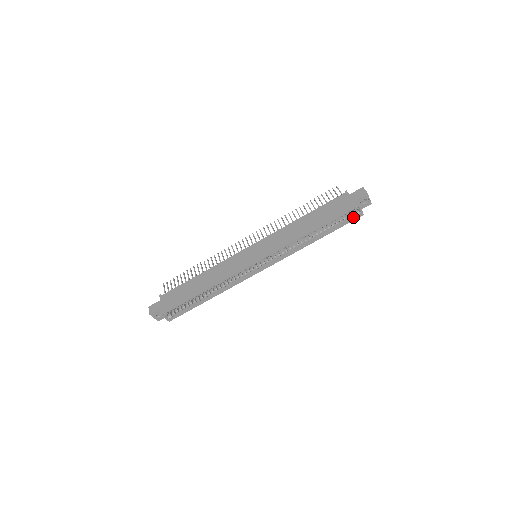
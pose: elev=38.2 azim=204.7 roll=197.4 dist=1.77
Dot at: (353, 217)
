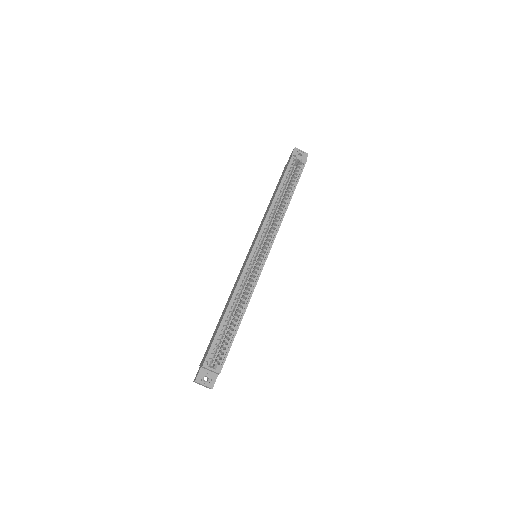
Dot at: (301, 167)
